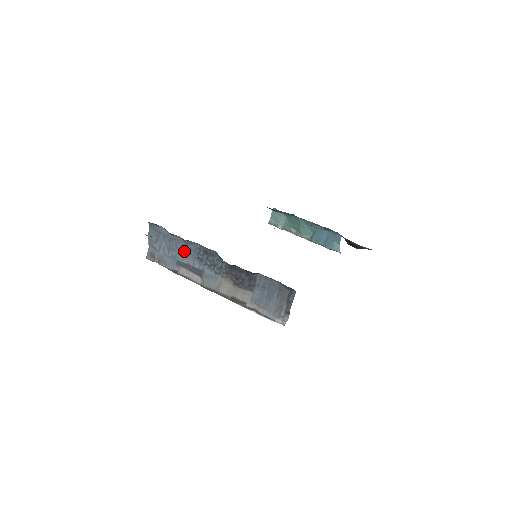
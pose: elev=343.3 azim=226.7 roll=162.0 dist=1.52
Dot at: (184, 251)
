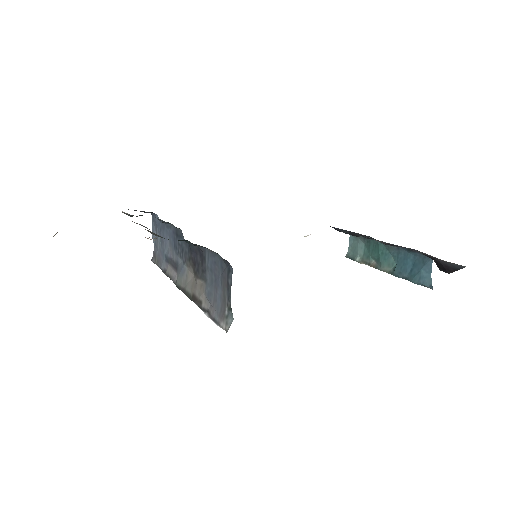
Dot at: (168, 240)
